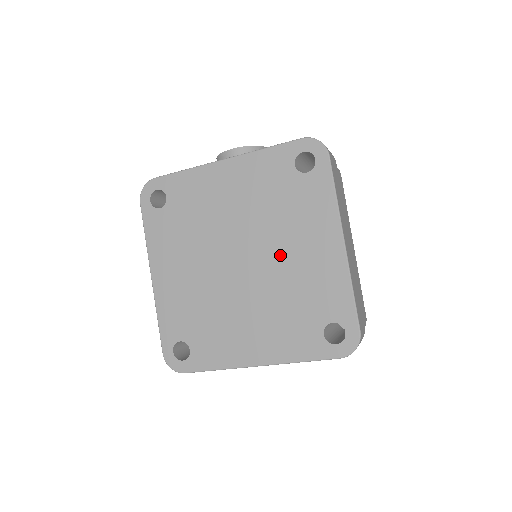
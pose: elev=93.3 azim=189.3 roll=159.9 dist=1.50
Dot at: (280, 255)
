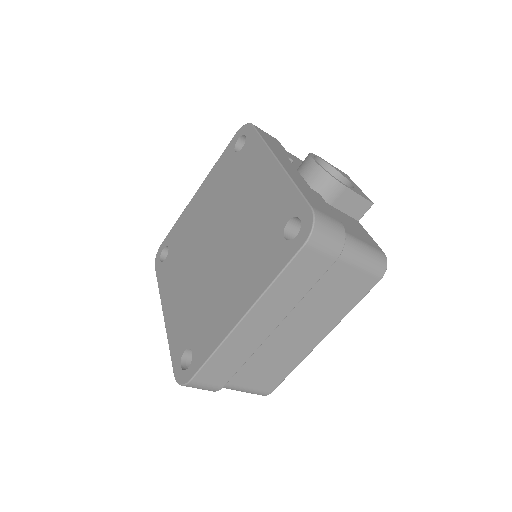
Dot at: (224, 271)
